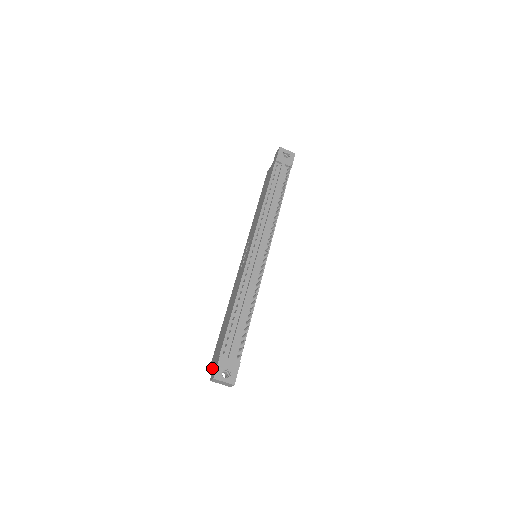
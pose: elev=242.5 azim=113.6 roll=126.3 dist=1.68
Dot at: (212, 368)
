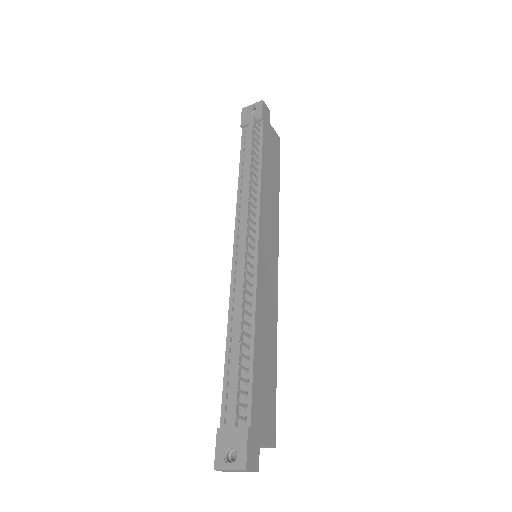
Dot at: occluded
